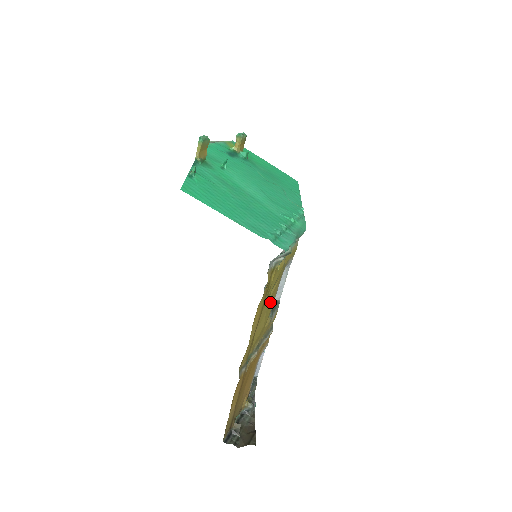
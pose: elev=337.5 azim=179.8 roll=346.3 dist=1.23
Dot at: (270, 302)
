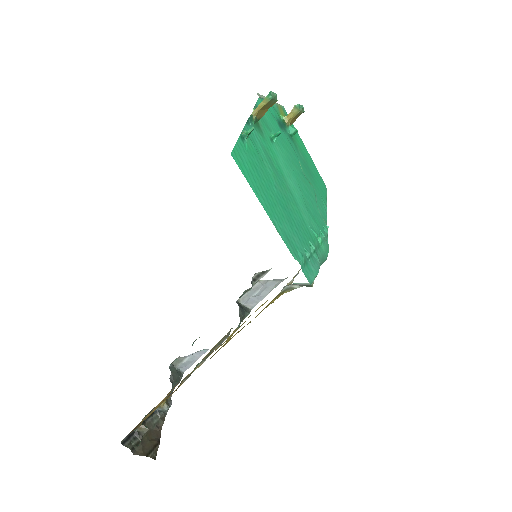
Dot at: (249, 316)
